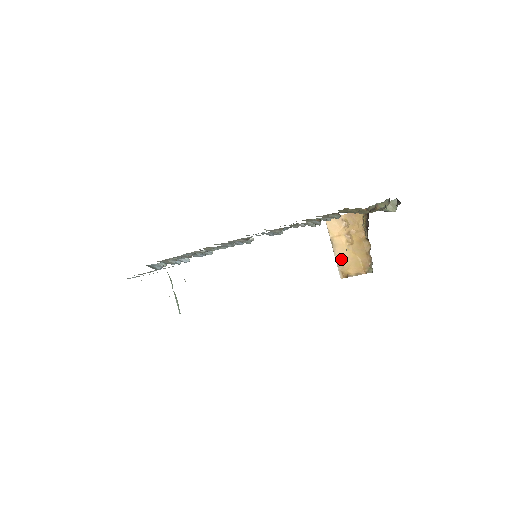
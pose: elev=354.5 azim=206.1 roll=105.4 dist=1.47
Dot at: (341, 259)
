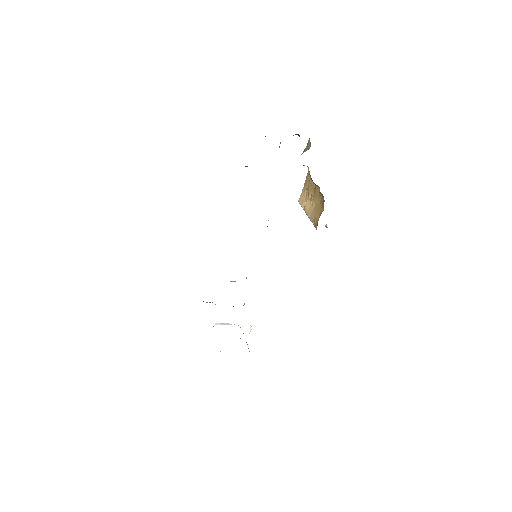
Dot at: (312, 216)
